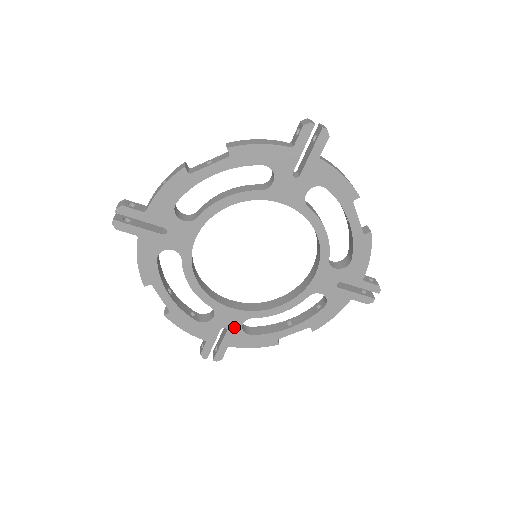
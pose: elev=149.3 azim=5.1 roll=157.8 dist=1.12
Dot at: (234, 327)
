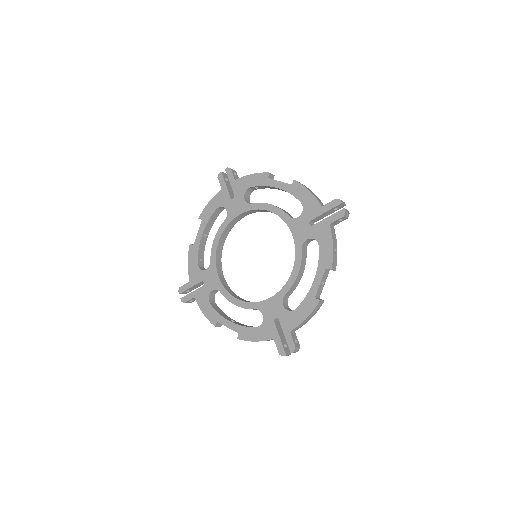
Dot at: (208, 287)
